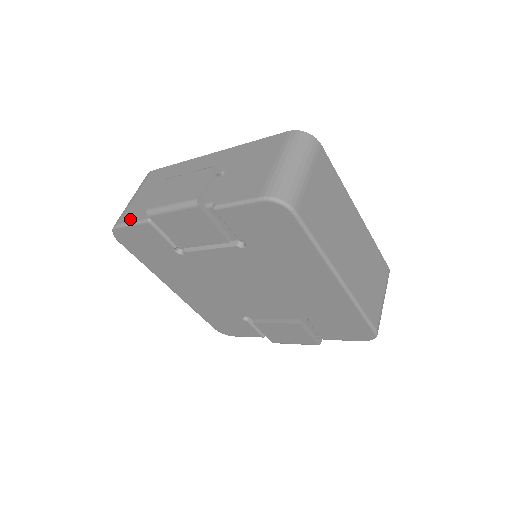
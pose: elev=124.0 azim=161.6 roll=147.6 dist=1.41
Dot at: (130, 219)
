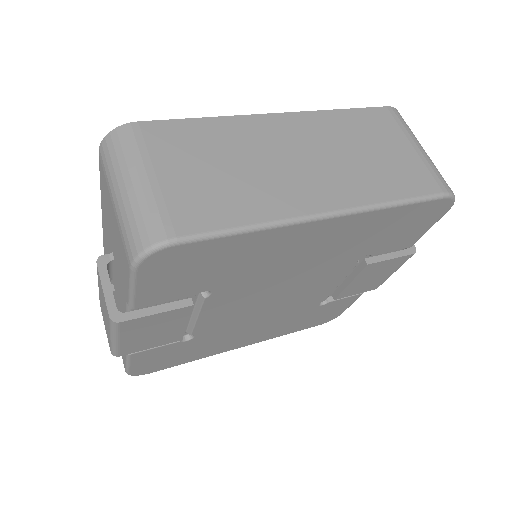
Dot at: (124, 360)
